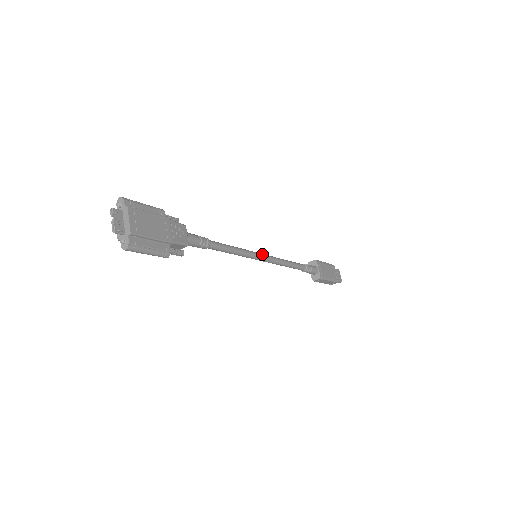
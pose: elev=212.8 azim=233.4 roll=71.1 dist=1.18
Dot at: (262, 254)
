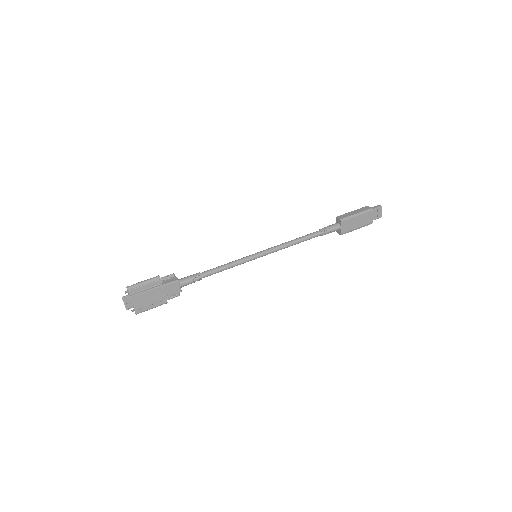
Dot at: (262, 254)
